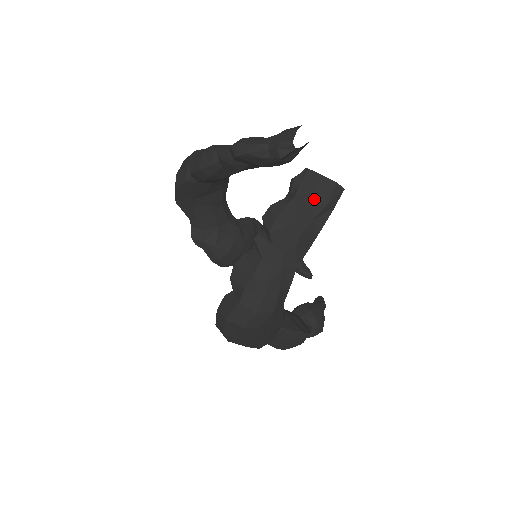
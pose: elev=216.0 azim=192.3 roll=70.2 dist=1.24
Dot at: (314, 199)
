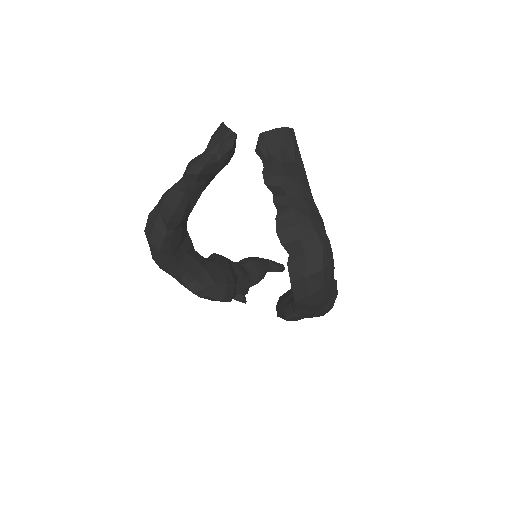
Dot at: (284, 147)
